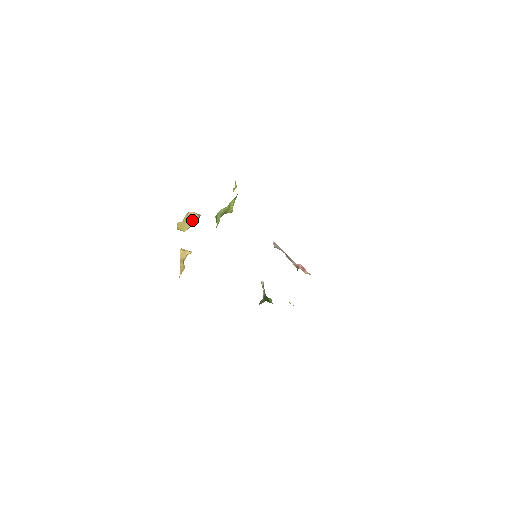
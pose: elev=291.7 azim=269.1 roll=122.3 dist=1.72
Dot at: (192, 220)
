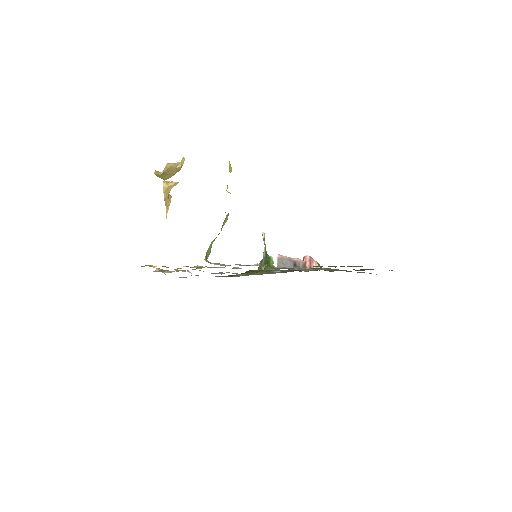
Dot at: (174, 172)
